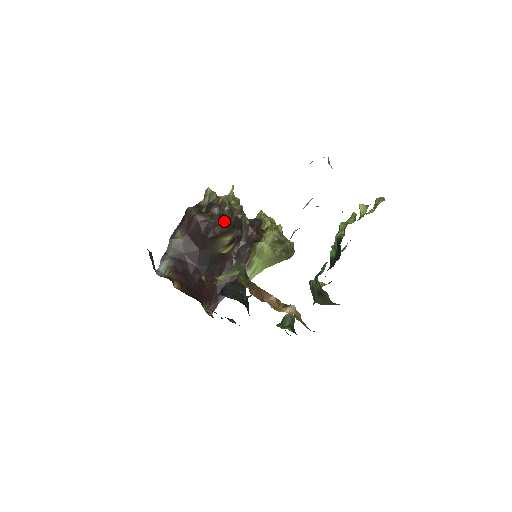
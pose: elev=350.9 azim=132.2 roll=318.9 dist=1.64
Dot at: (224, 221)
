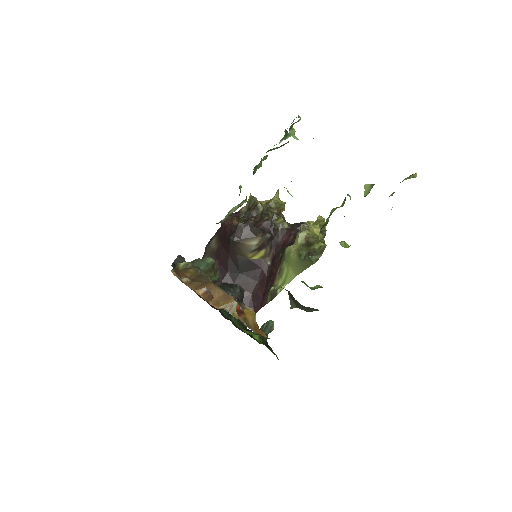
Dot at: (248, 224)
